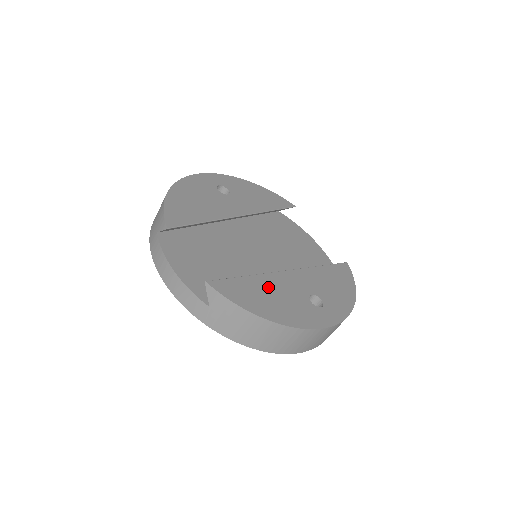
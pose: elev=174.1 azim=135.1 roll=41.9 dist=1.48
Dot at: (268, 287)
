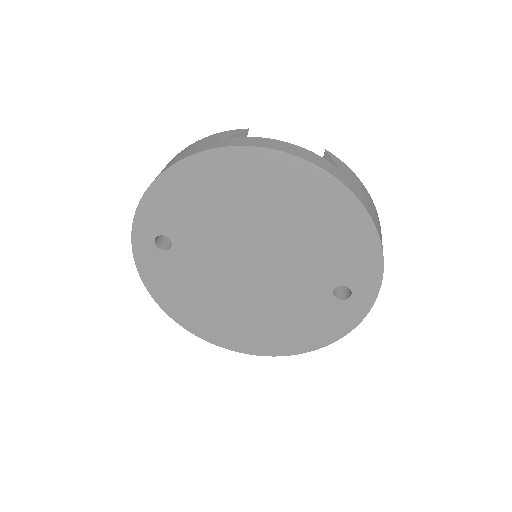
Dot at: occluded
